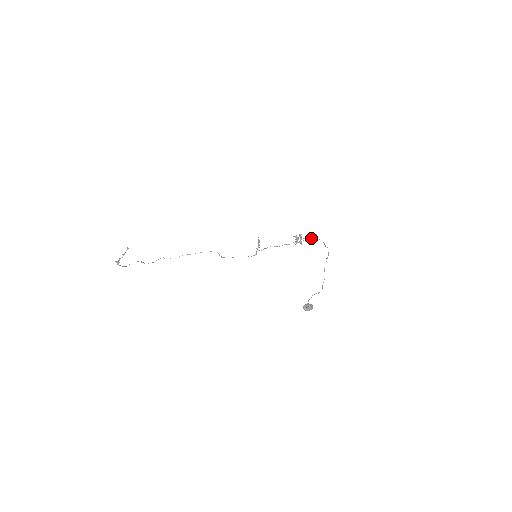
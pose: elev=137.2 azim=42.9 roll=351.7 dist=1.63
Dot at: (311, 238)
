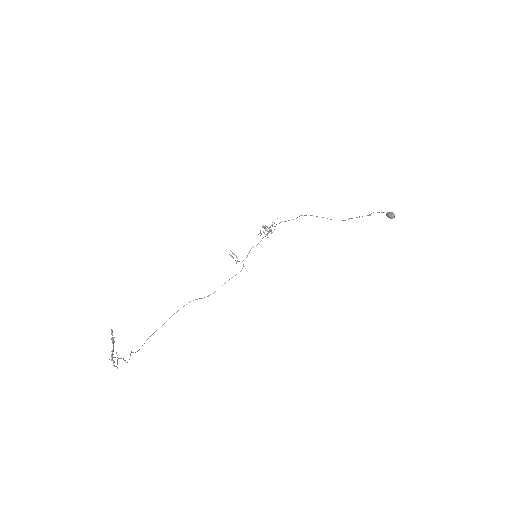
Dot at: occluded
